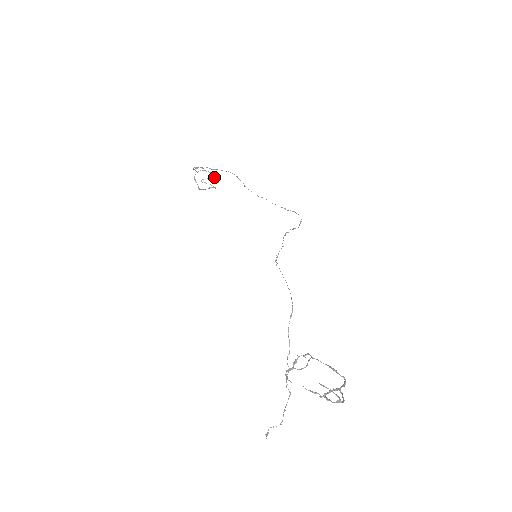
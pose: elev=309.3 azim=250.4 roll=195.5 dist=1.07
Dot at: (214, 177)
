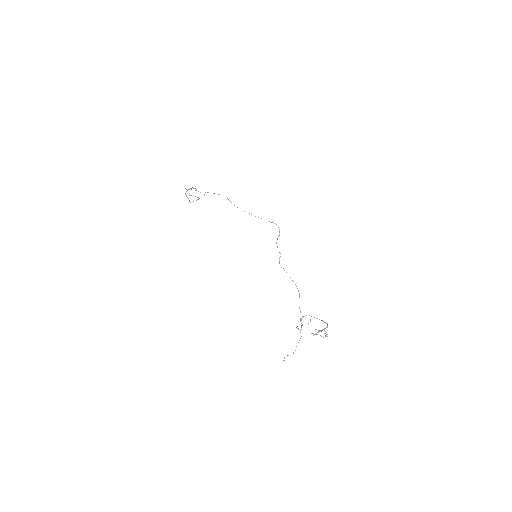
Dot at: occluded
